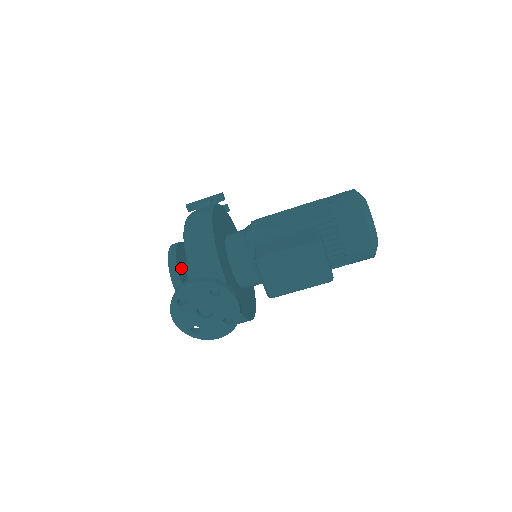
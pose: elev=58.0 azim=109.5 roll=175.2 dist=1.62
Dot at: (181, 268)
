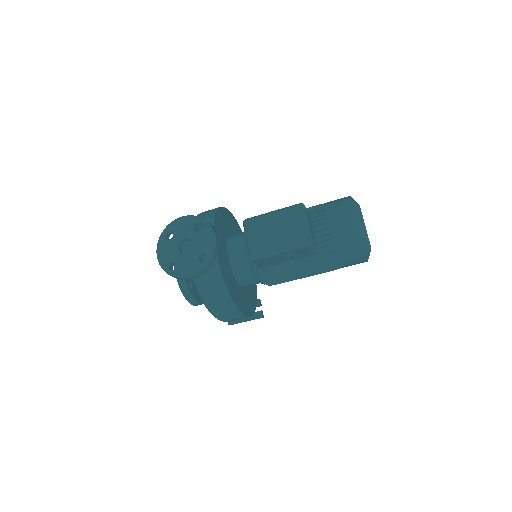
Dot at: occluded
